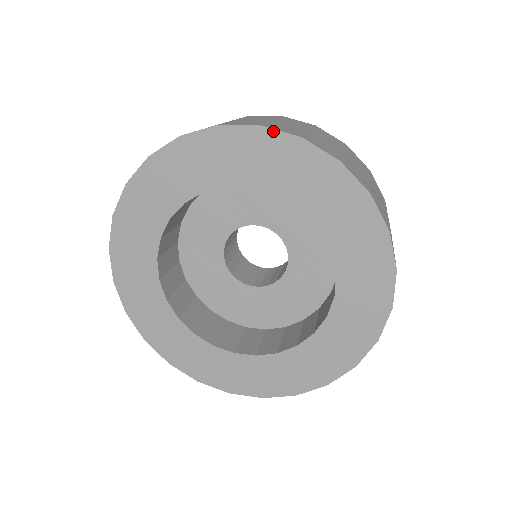
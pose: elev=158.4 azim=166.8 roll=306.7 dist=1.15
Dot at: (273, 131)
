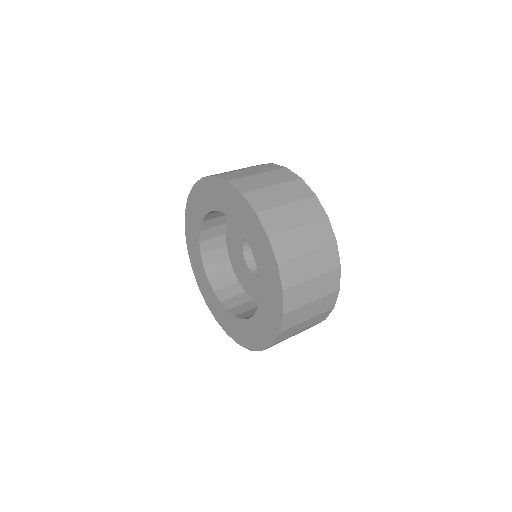
Dot at: (206, 178)
